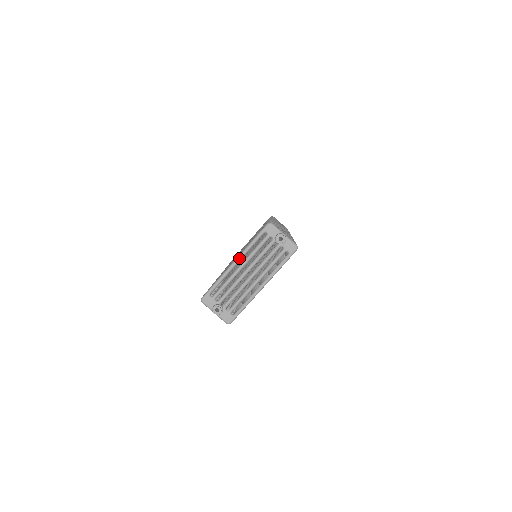
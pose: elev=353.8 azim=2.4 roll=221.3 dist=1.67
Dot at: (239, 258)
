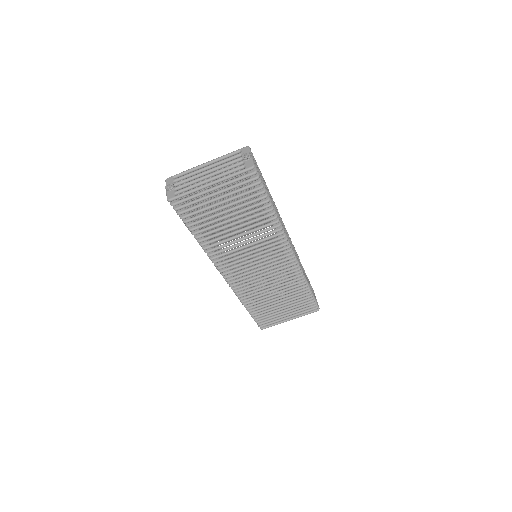
Dot at: (211, 161)
